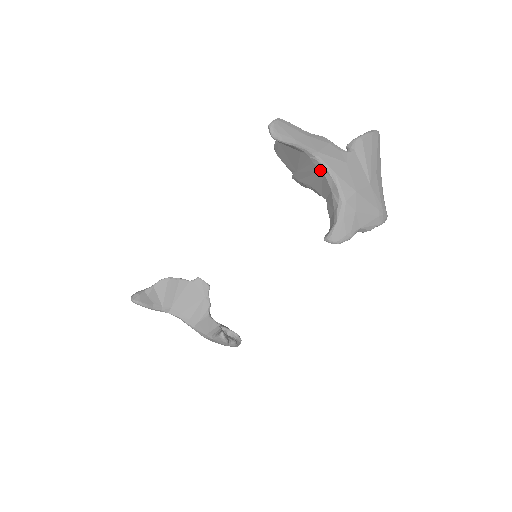
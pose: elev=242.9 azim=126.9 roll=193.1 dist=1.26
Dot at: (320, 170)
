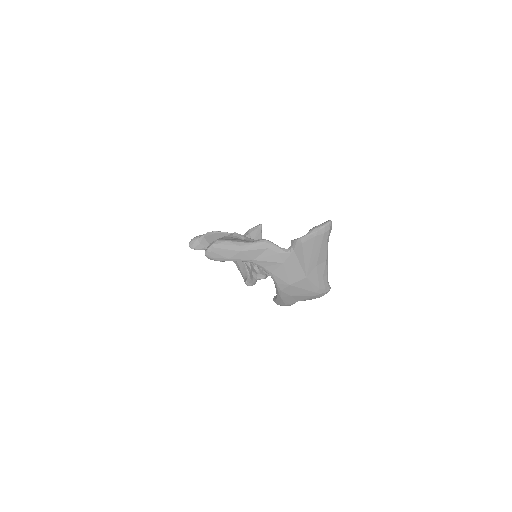
Dot at: occluded
